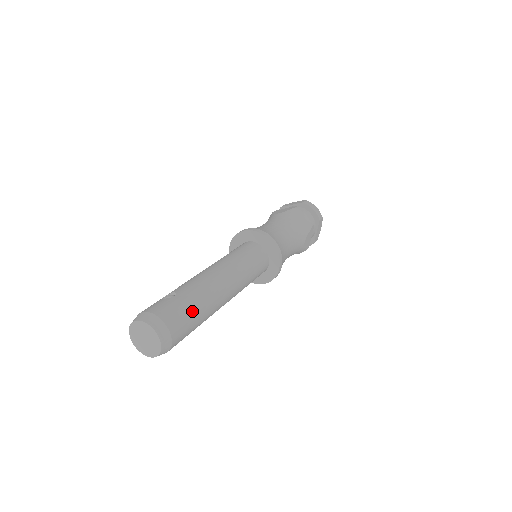
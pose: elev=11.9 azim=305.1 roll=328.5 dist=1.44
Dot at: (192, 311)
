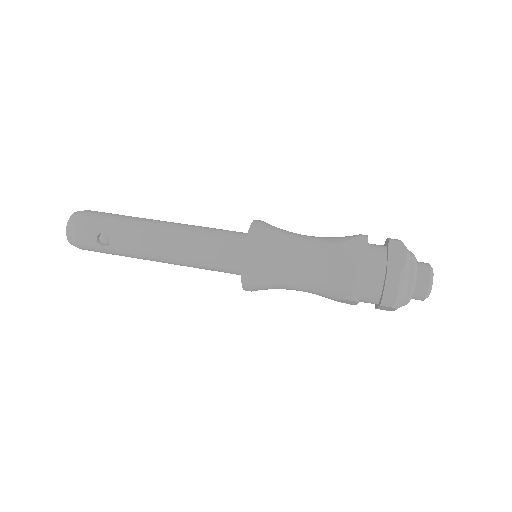
Dot at: (116, 215)
